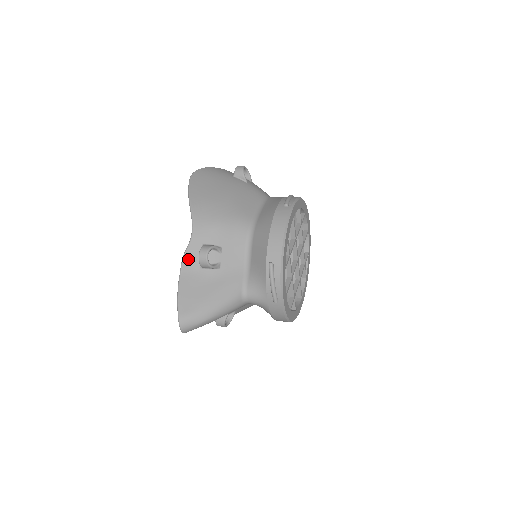
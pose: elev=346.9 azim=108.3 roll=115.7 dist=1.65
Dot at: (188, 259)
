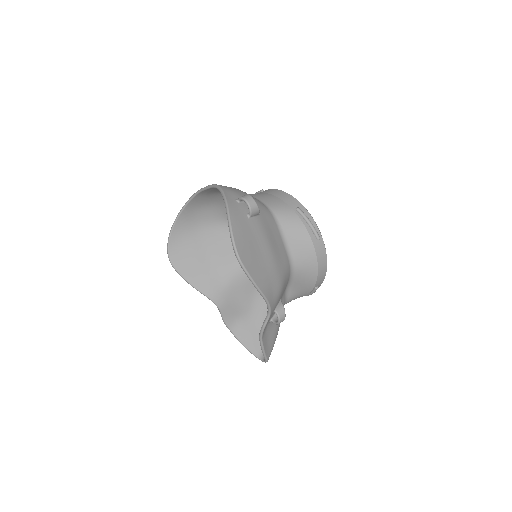
Dot at: (265, 327)
